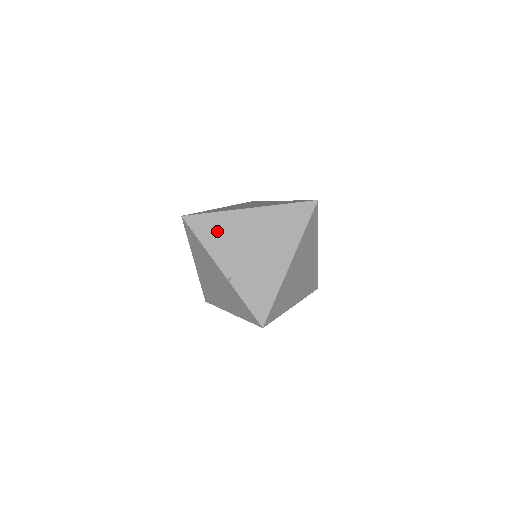
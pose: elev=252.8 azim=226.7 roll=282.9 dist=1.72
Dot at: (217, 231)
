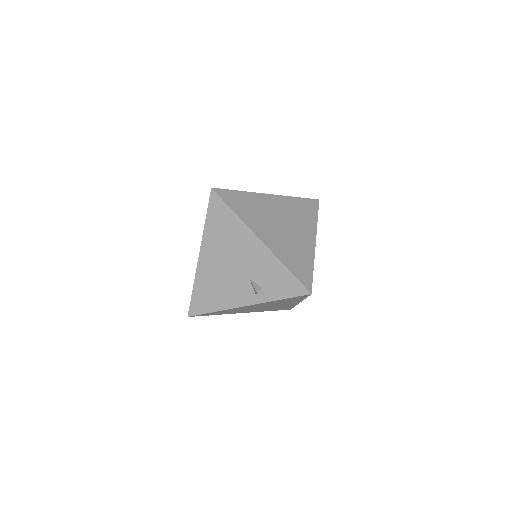
Dot at: occluded
